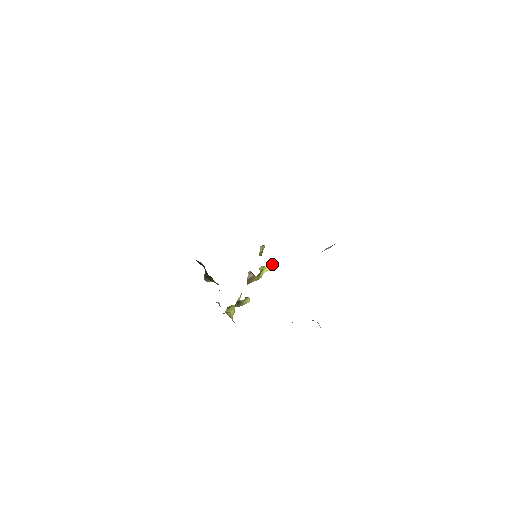
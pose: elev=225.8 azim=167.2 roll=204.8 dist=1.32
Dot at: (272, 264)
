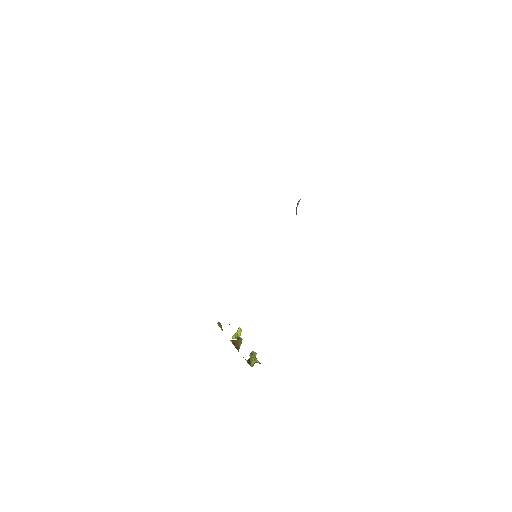
Dot at: (239, 327)
